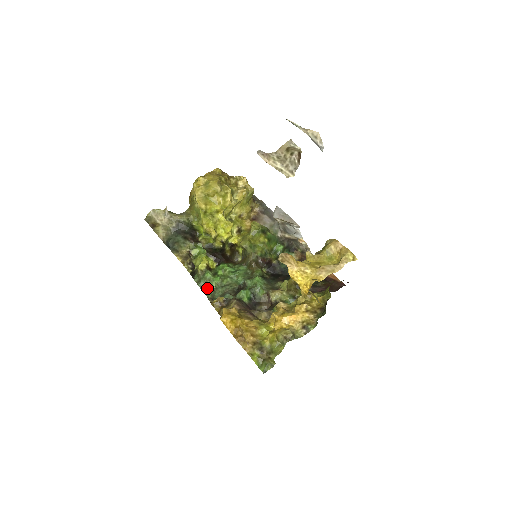
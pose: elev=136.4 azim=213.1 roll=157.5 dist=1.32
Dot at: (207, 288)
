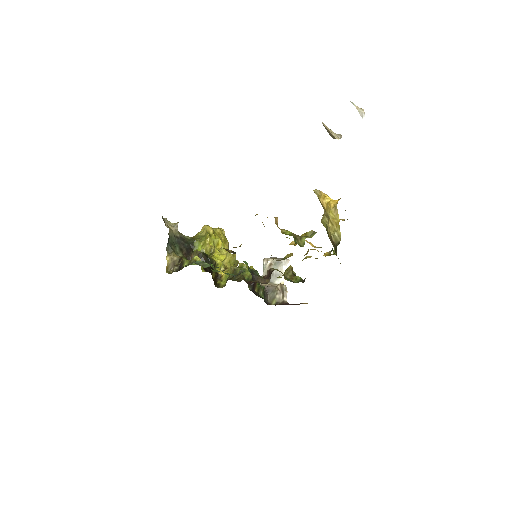
Dot at: (202, 265)
